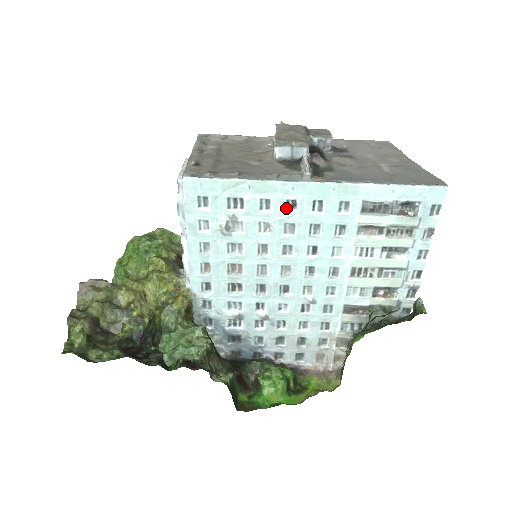
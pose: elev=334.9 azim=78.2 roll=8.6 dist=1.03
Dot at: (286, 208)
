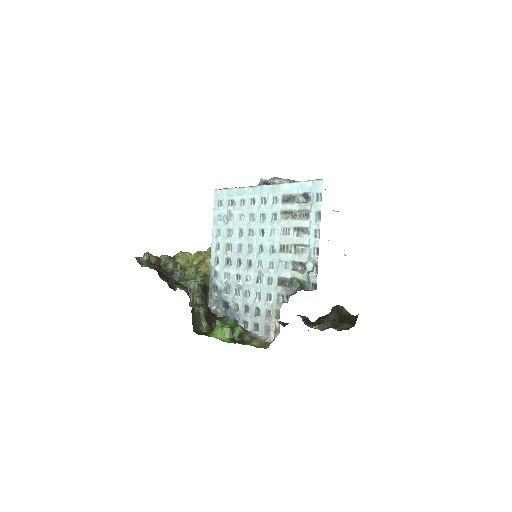
Dot at: (251, 204)
